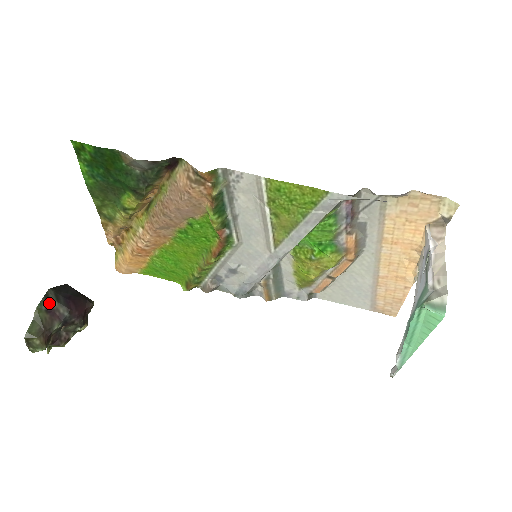
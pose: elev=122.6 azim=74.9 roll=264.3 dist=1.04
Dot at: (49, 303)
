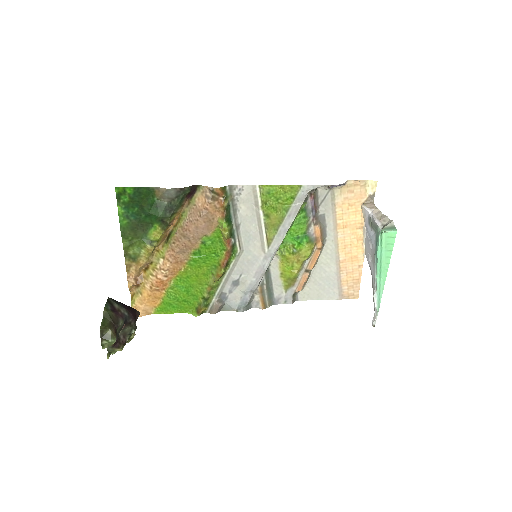
Dot at: (112, 305)
